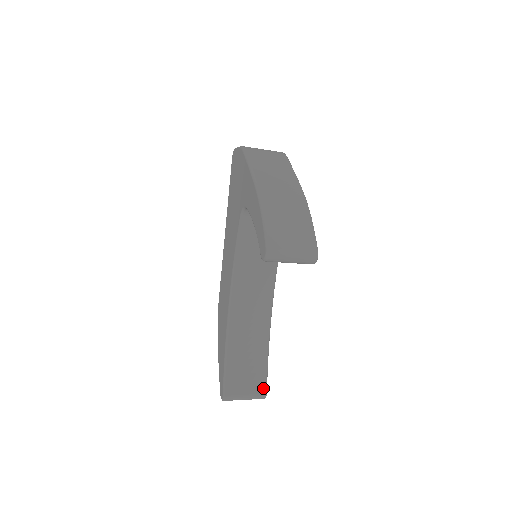
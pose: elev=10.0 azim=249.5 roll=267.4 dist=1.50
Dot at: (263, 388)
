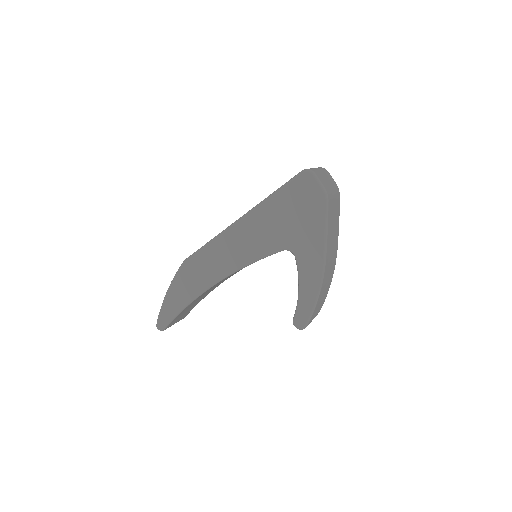
Dot at: (186, 315)
